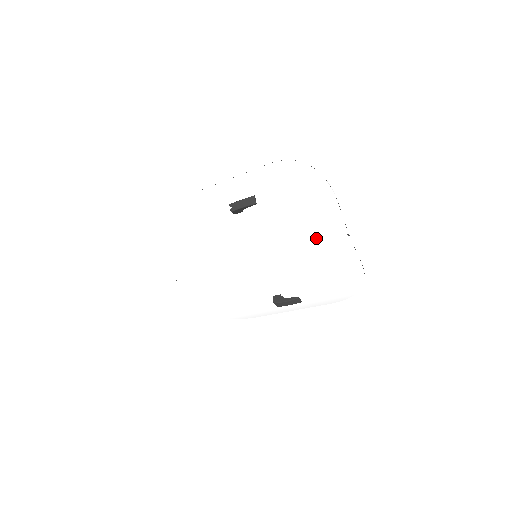
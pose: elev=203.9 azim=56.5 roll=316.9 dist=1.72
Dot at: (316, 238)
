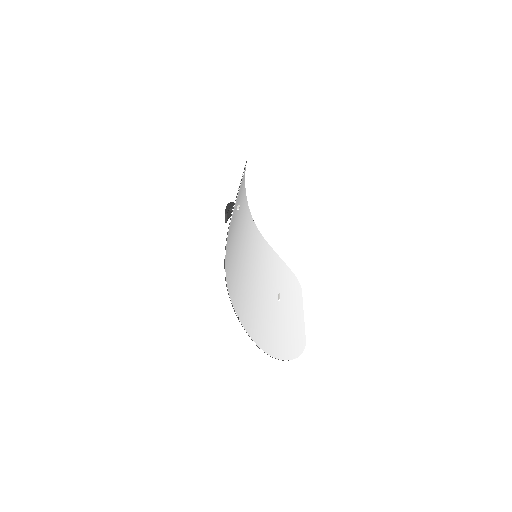
Dot at: (238, 293)
